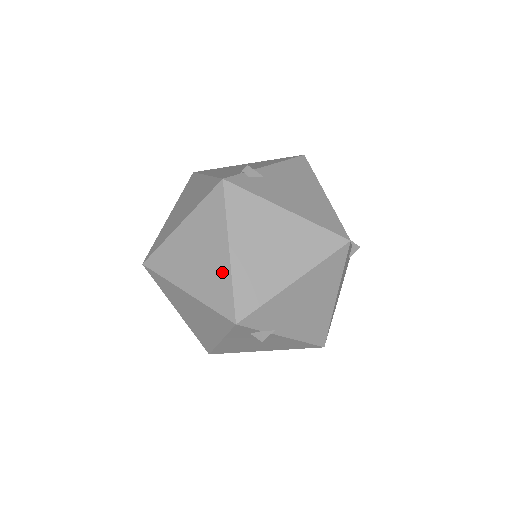
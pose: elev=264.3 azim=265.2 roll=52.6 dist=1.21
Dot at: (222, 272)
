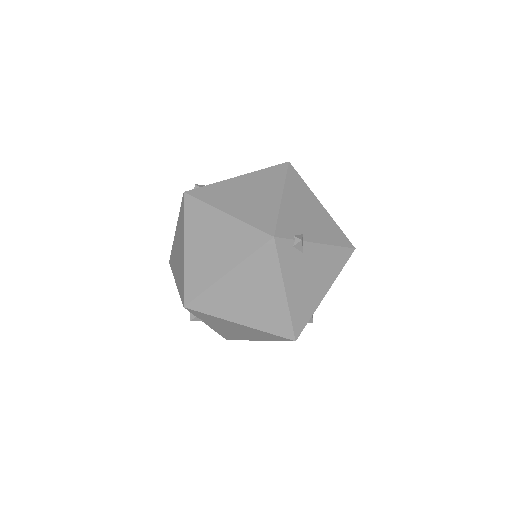
Dot at: (210, 275)
